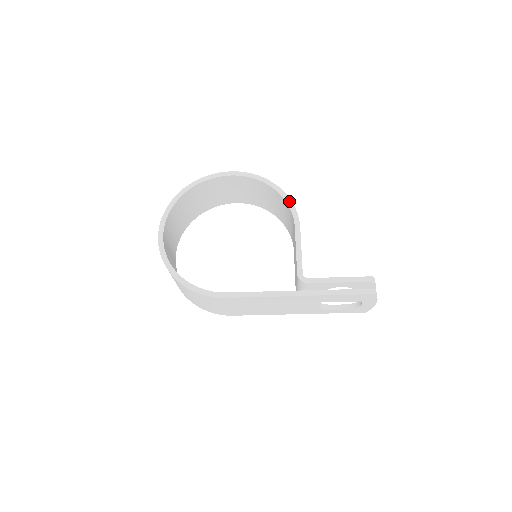
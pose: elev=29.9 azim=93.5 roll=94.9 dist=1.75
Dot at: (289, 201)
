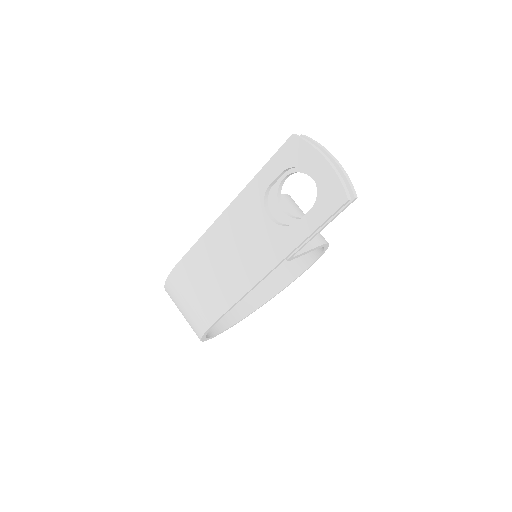
Dot at: occluded
